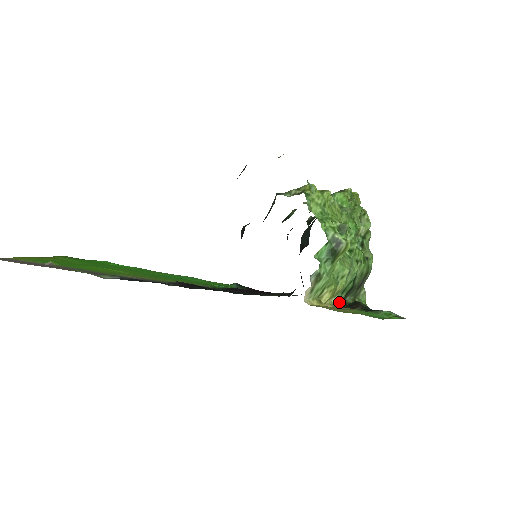
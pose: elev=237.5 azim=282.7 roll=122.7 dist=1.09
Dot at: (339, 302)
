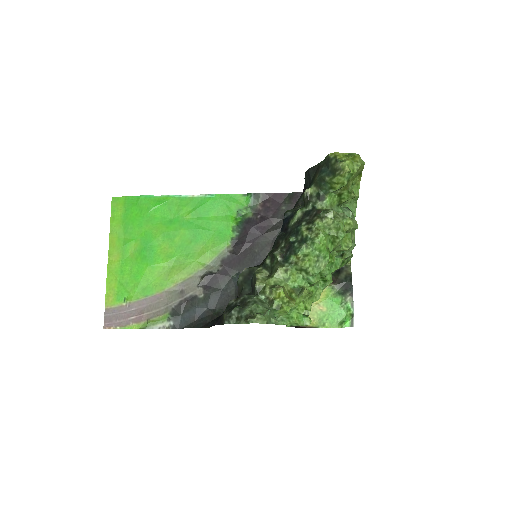
Dot at: occluded
